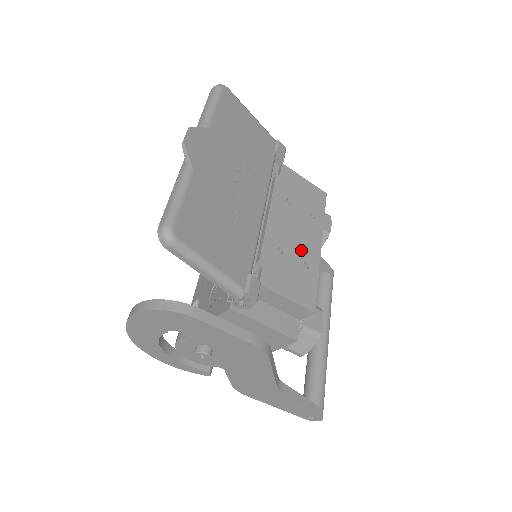
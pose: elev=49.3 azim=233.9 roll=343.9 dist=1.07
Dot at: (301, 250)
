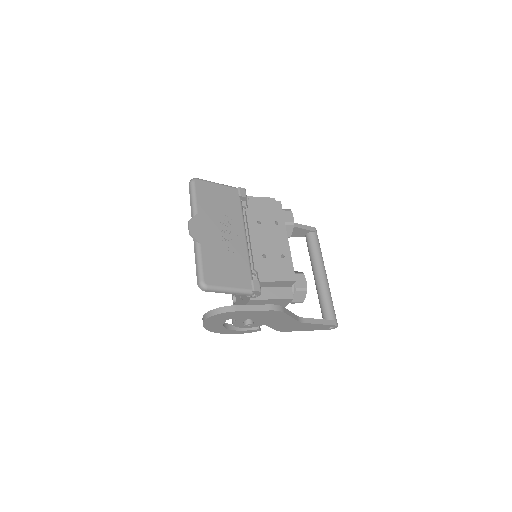
Dot at: (276, 249)
